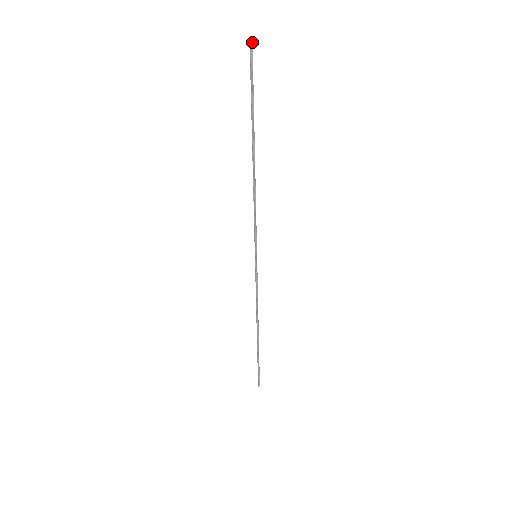
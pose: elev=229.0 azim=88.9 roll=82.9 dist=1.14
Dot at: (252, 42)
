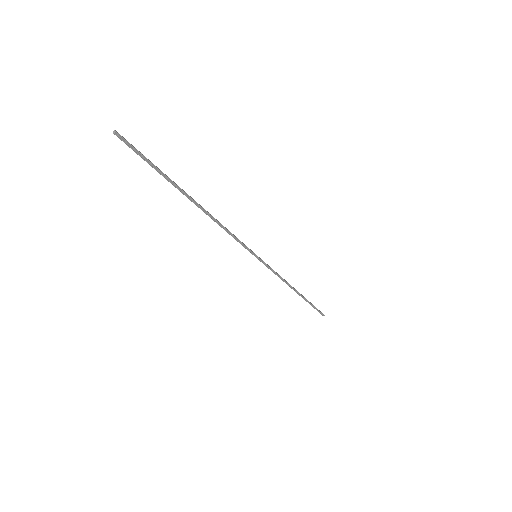
Dot at: (115, 131)
